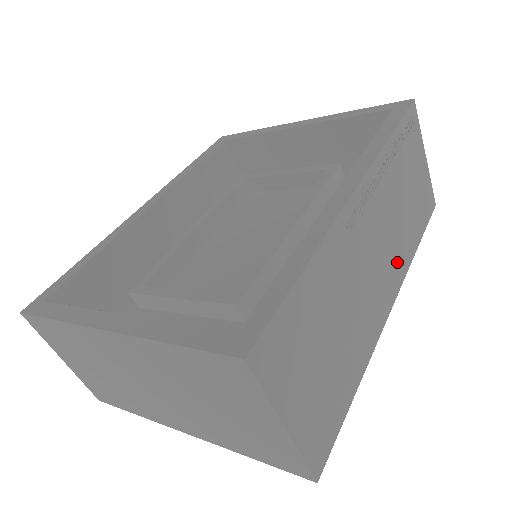
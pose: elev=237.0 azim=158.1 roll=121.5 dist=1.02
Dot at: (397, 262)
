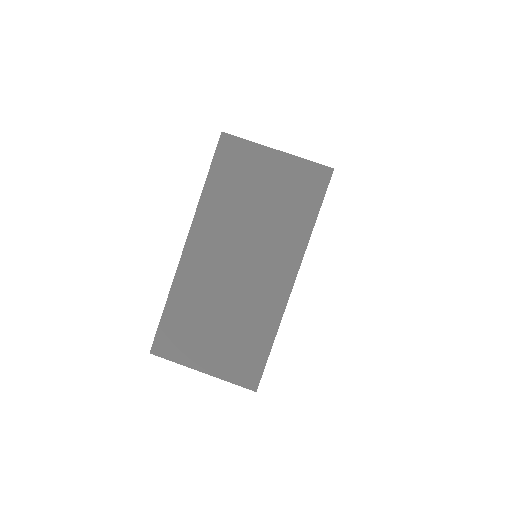
Dot at: occluded
